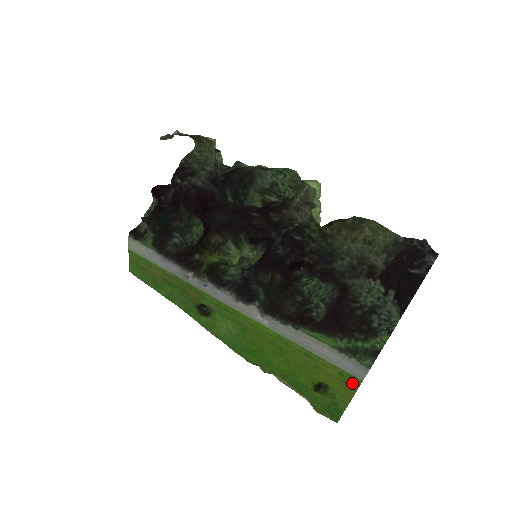
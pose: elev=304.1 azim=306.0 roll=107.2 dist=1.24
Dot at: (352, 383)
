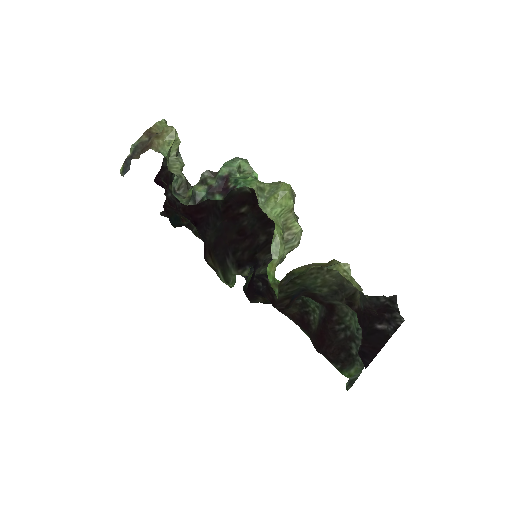
Dot at: occluded
